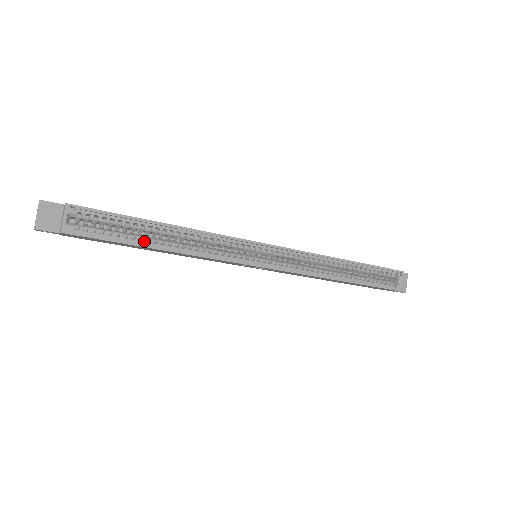
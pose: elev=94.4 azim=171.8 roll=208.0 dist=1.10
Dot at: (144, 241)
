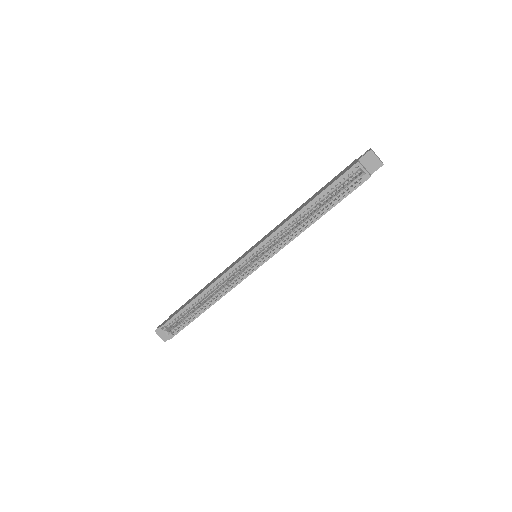
Dot at: (197, 313)
